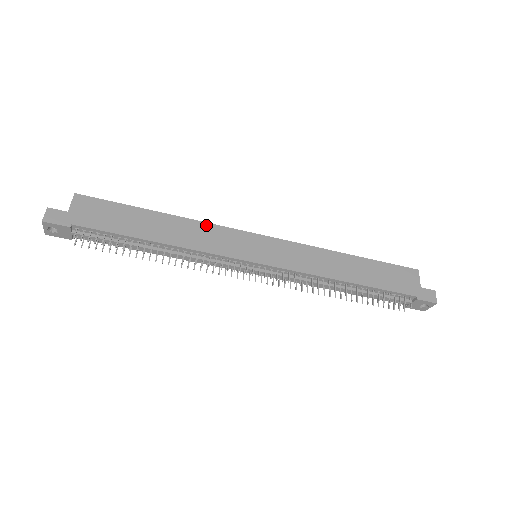
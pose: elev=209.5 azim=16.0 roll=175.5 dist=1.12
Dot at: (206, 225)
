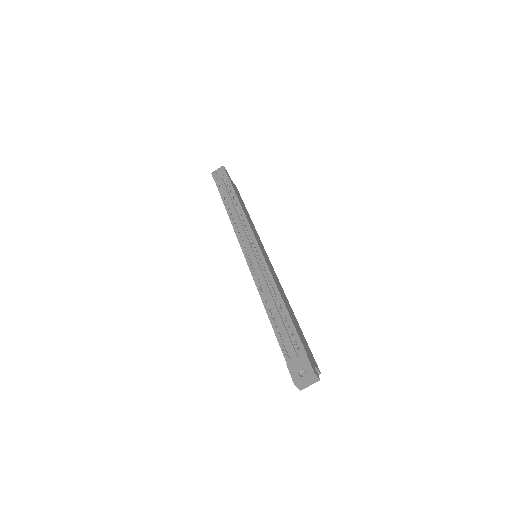
Dot at: (257, 233)
